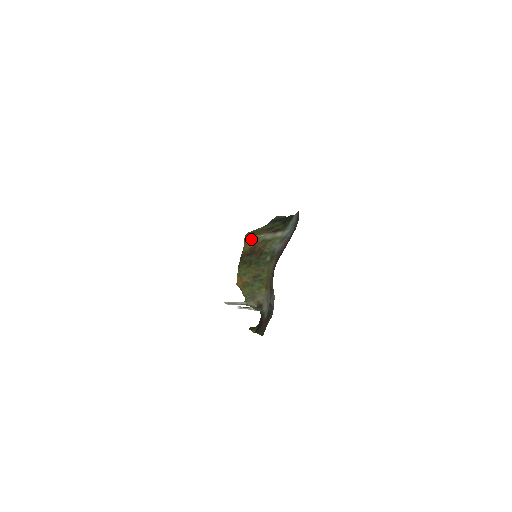
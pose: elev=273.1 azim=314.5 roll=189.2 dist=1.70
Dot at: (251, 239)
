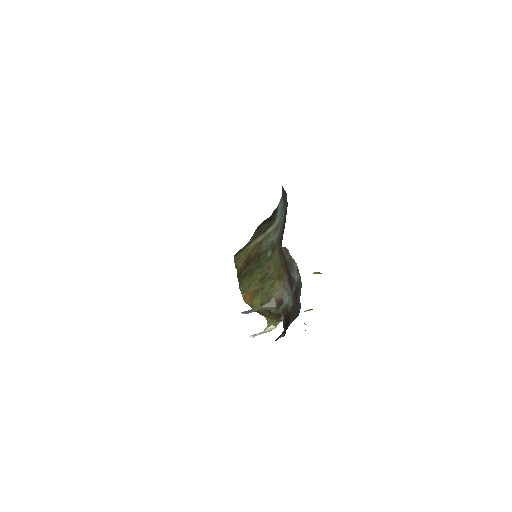
Dot at: (242, 254)
